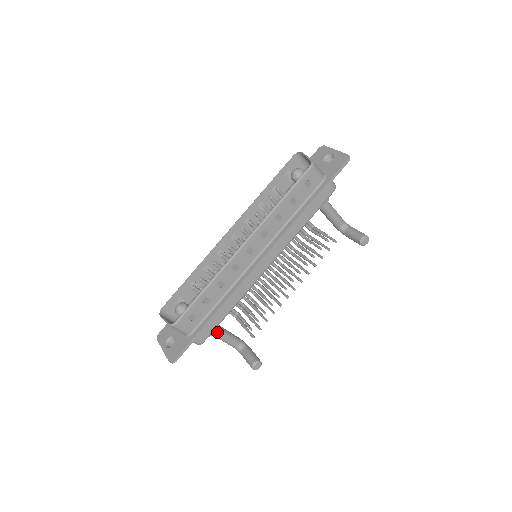
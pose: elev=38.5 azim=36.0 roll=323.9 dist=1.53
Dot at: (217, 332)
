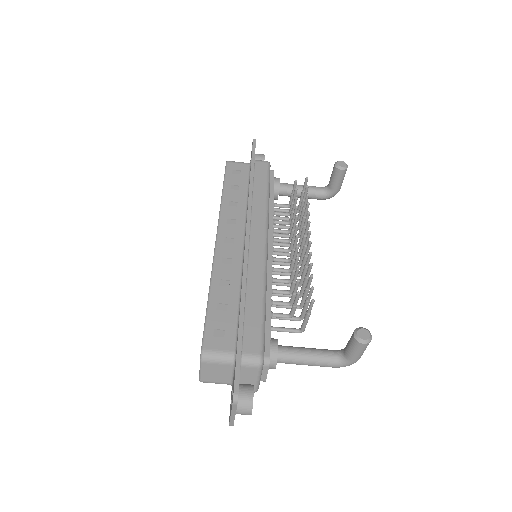
Dot at: (285, 350)
